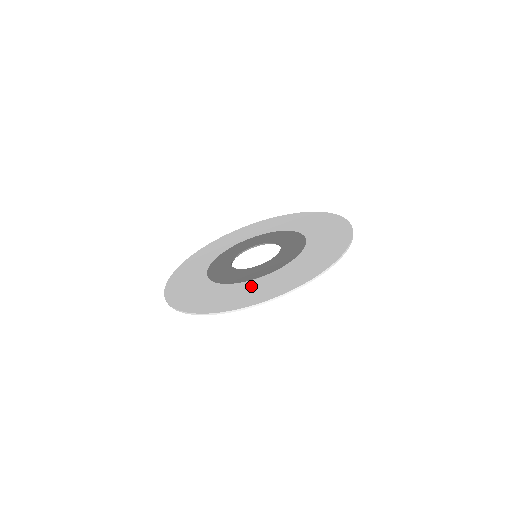
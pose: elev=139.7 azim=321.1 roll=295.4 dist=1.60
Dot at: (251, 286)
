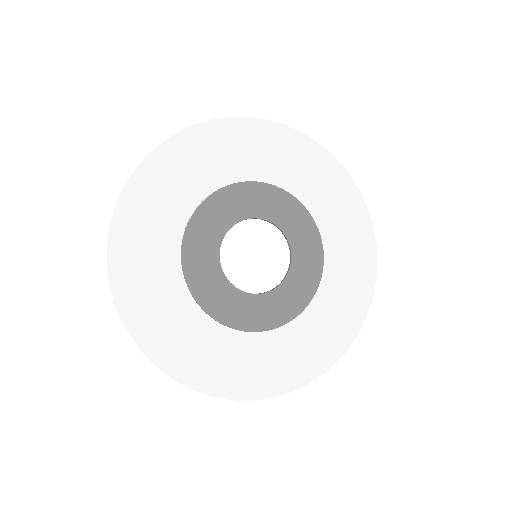
Dot at: (236, 349)
